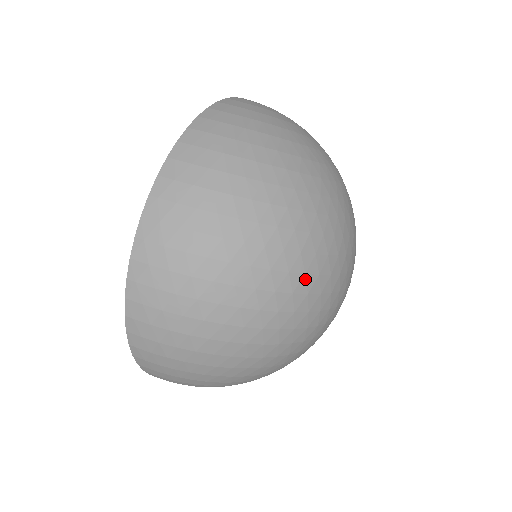
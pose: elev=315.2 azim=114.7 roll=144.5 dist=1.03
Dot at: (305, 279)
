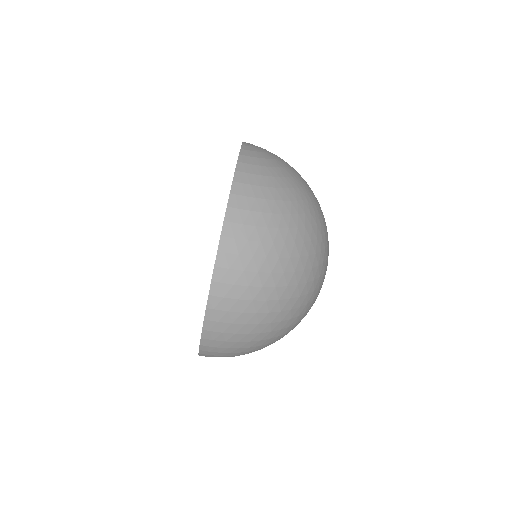
Dot at: (314, 283)
